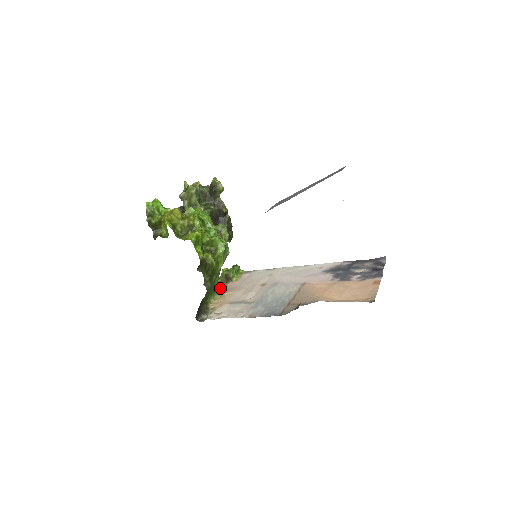
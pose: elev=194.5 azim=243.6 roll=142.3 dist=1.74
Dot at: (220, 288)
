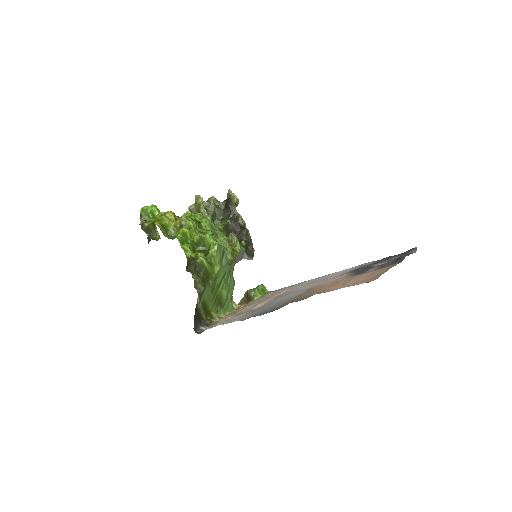
Dot at: (239, 307)
